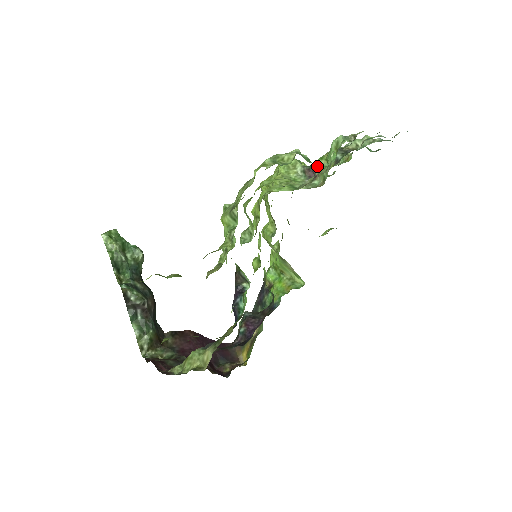
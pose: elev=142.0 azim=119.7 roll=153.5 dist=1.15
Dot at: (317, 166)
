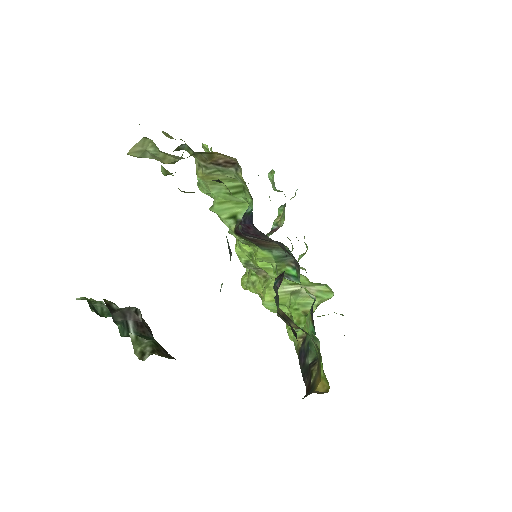
Dot at: (275, 223)
